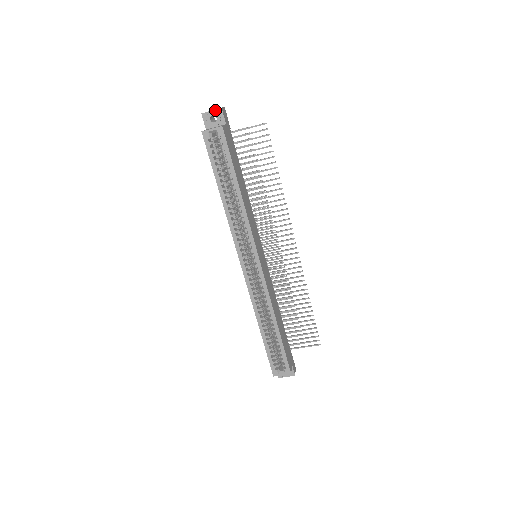
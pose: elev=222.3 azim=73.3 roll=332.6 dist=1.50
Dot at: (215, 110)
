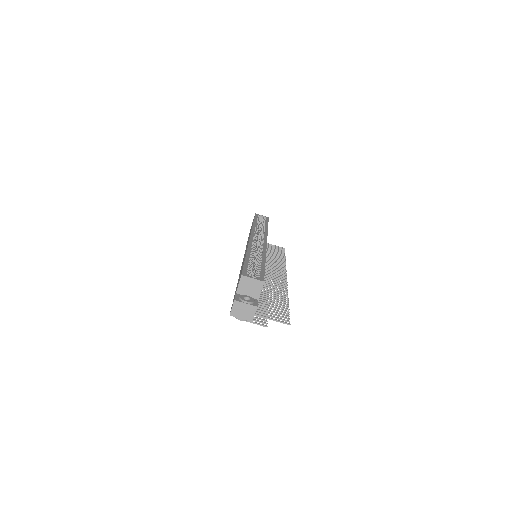
Dot at: occluded
